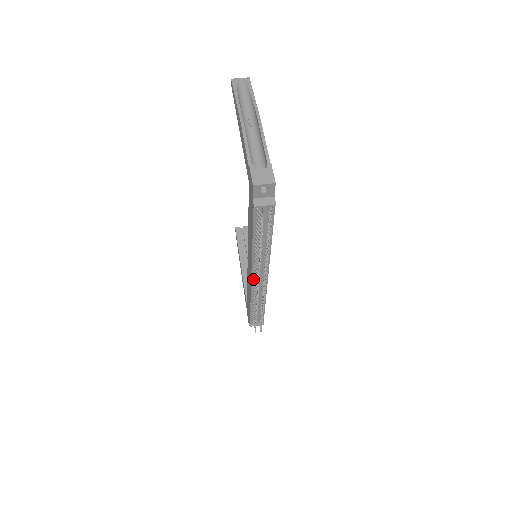
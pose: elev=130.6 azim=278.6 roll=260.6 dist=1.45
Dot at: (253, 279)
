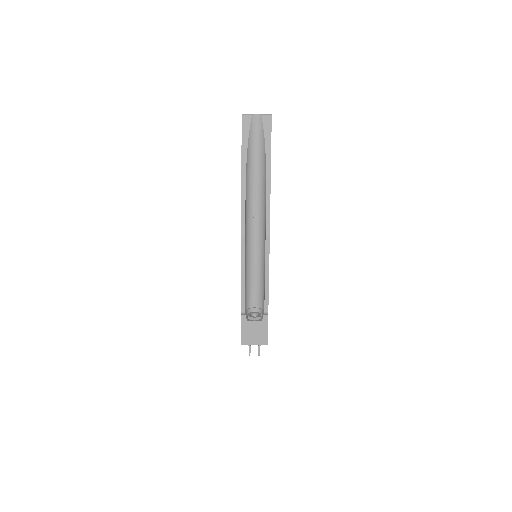
Dot at: occluded
